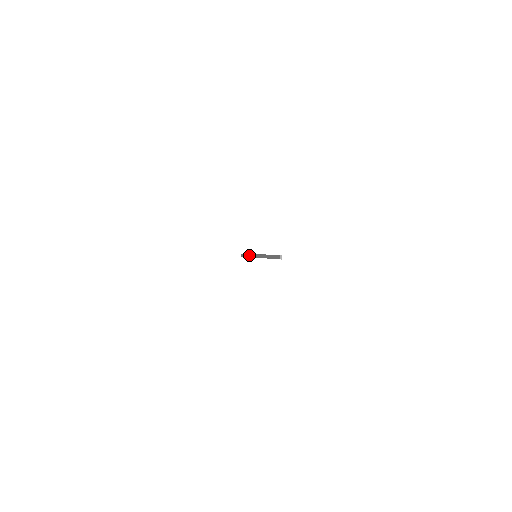
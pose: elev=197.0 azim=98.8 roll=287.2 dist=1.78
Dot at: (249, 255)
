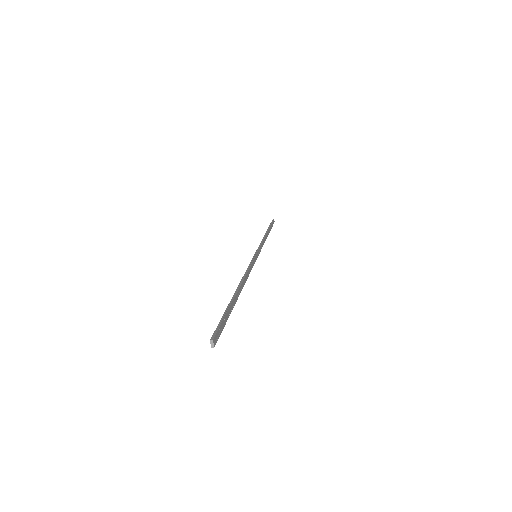
Dot at: occluded
